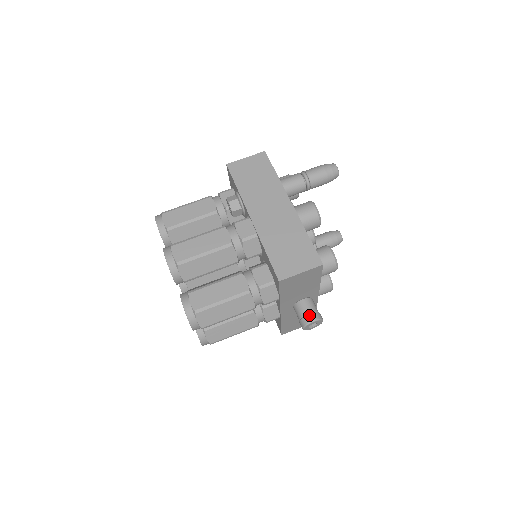
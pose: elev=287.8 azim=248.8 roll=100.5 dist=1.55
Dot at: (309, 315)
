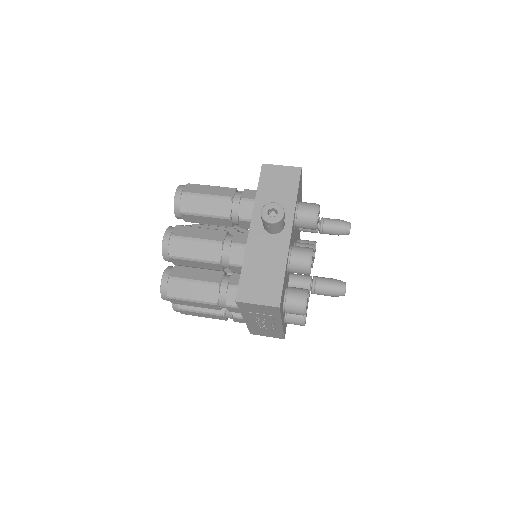
Dot at: occluded
